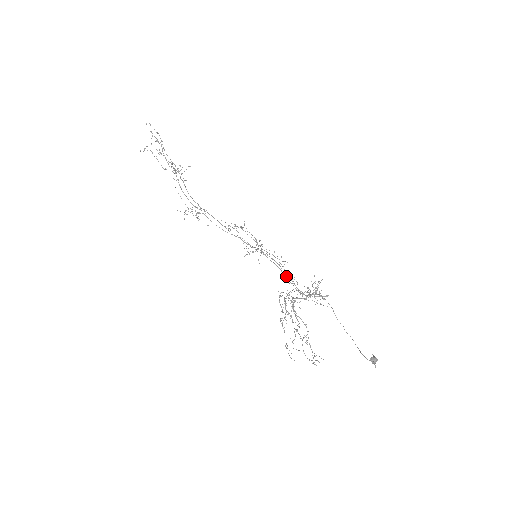
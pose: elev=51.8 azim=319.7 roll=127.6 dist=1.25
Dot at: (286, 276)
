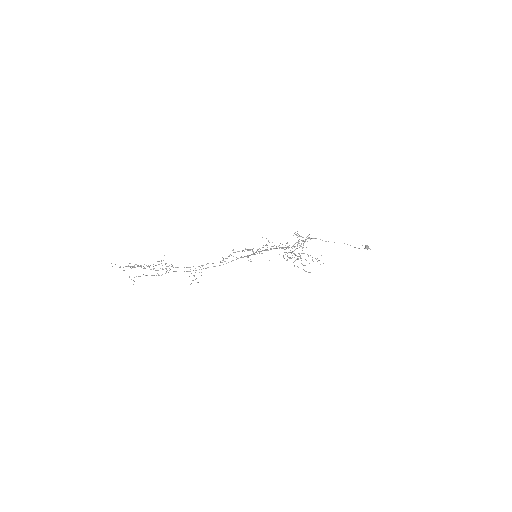
Dot at: occluded
